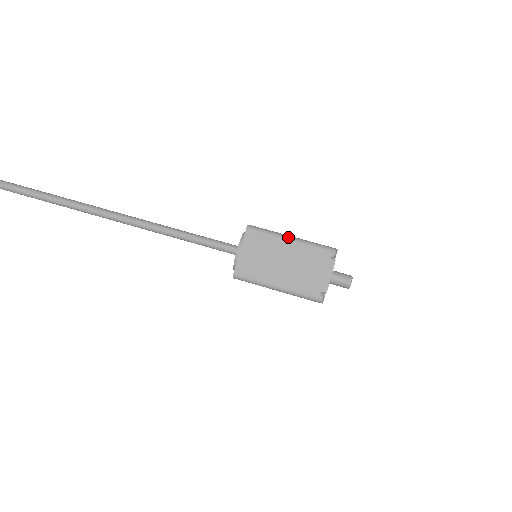
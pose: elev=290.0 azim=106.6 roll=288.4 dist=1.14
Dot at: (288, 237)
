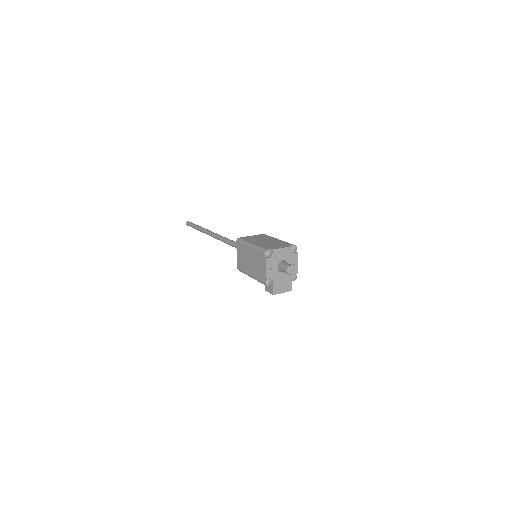
Dot at: occluded
